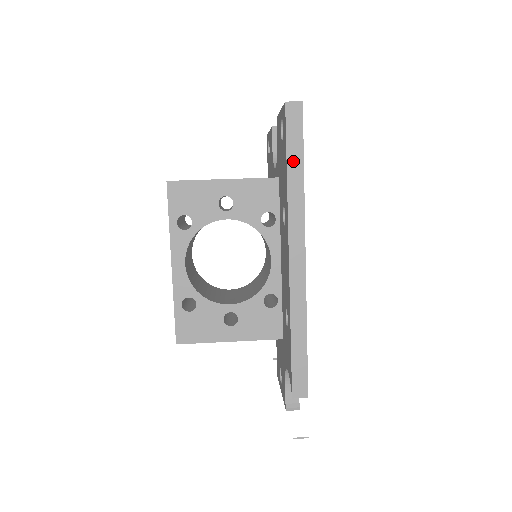
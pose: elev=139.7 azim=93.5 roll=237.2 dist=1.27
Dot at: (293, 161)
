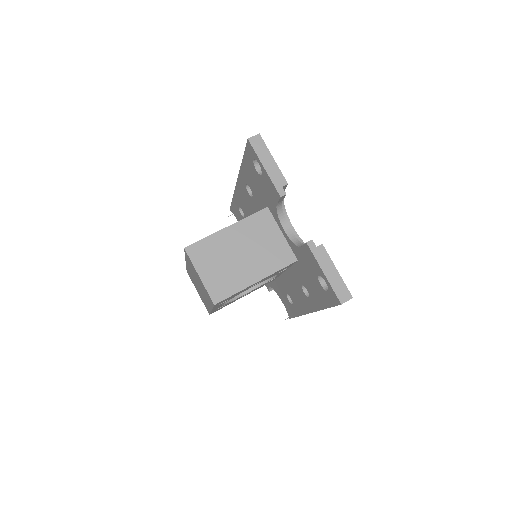
Dot at: occluded
